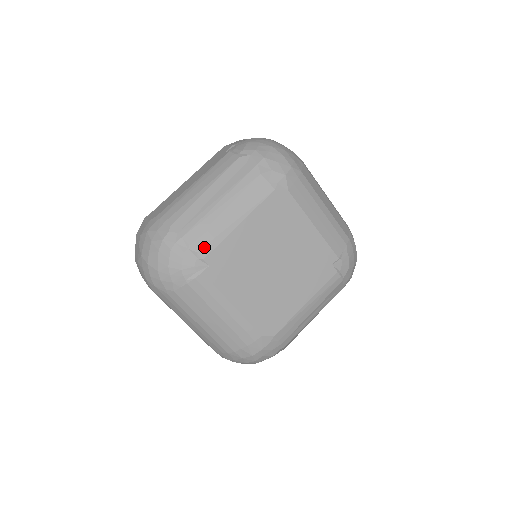
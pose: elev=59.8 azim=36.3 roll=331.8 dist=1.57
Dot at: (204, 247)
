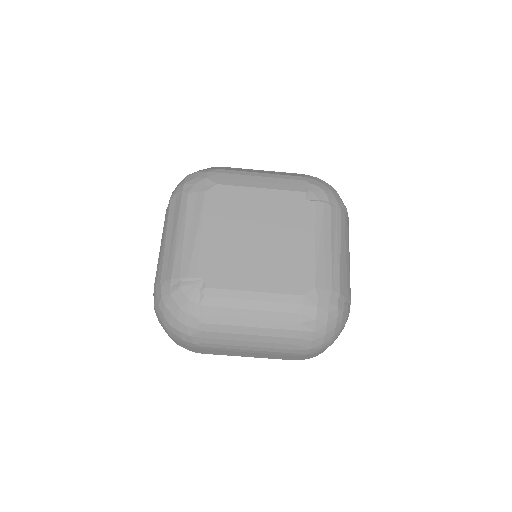
Dot at: (191, 269)
